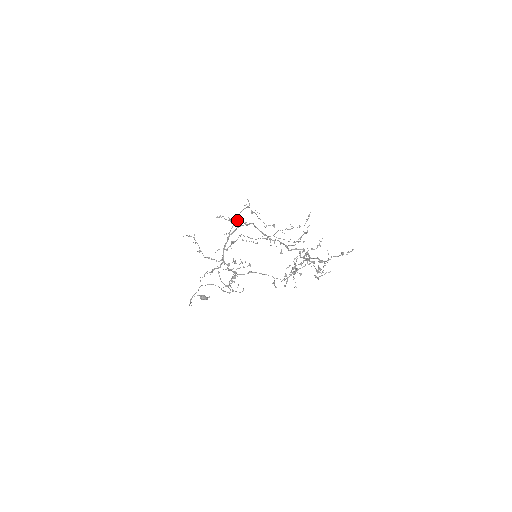
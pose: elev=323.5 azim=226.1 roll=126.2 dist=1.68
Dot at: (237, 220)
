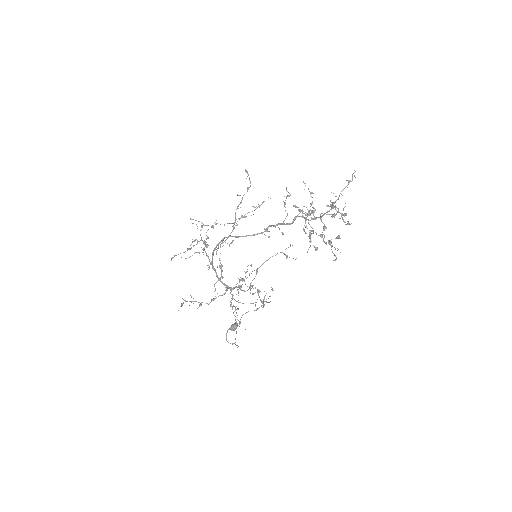
Dot at: occluded
